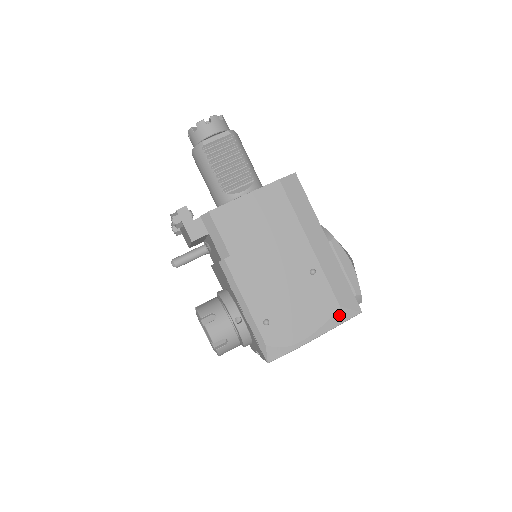
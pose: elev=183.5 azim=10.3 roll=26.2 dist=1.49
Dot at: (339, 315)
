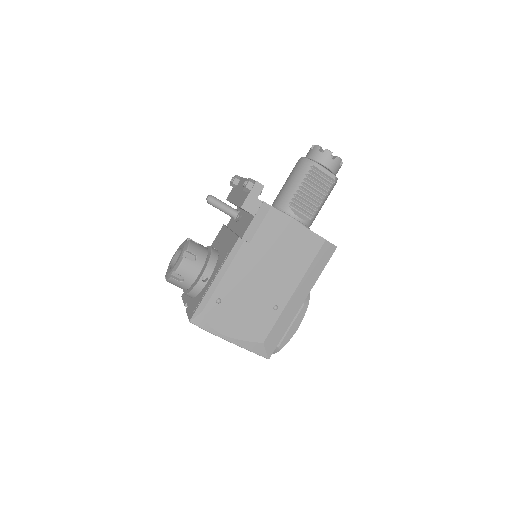
Dot at: (257, 346)
